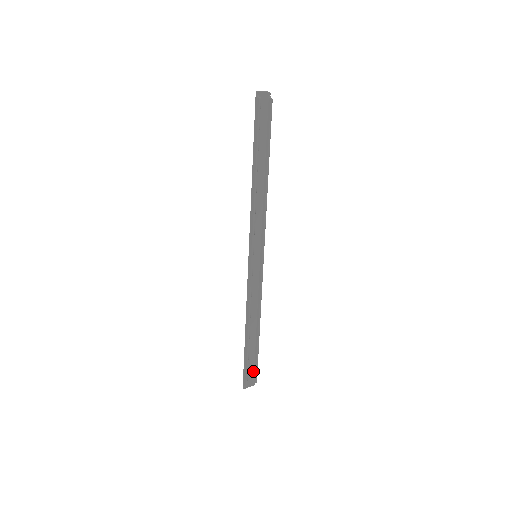
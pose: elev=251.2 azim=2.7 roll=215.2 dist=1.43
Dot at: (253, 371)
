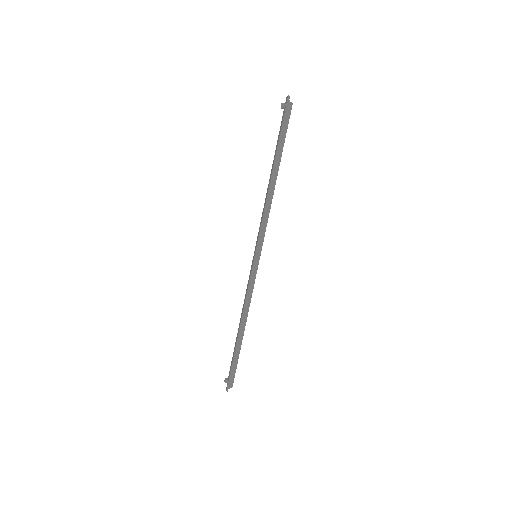
Dot at: occluded
